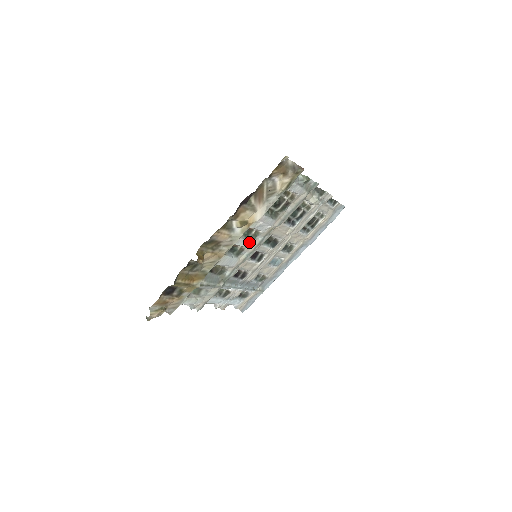
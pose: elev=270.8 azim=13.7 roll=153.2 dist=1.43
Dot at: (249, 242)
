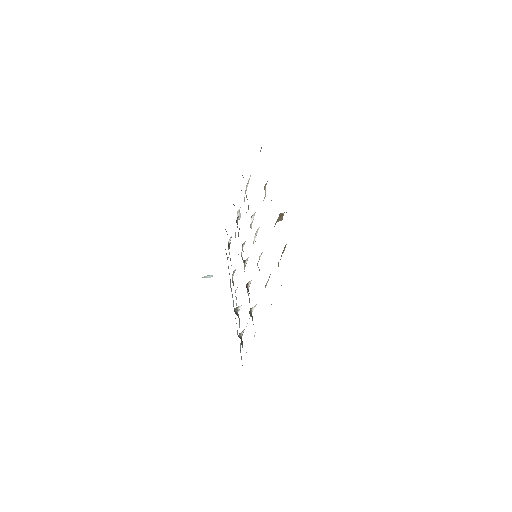
Dot at: occluded
